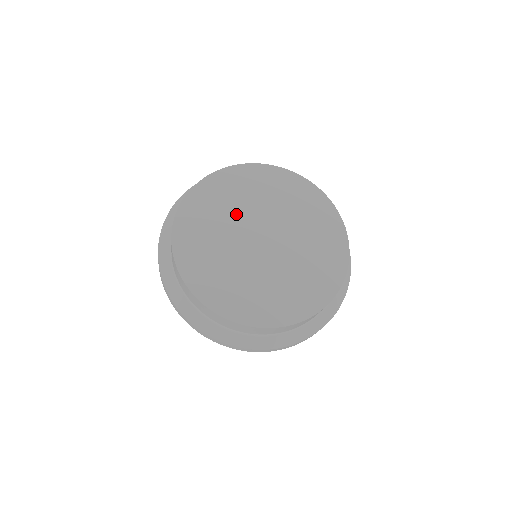
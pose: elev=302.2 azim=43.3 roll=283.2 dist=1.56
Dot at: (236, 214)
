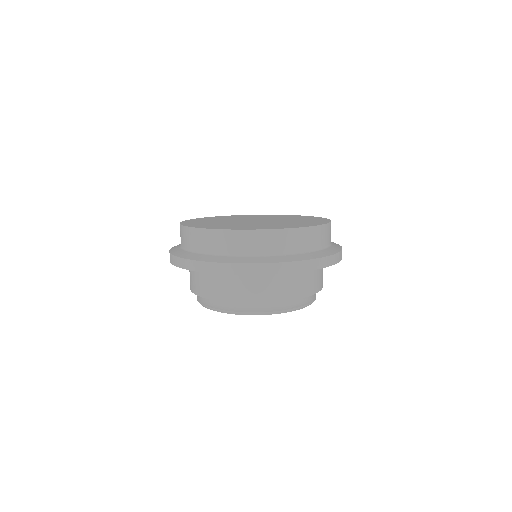
Dot at: (224, 221)
